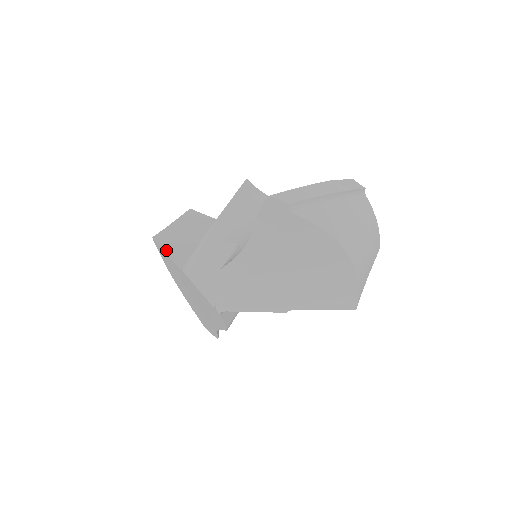
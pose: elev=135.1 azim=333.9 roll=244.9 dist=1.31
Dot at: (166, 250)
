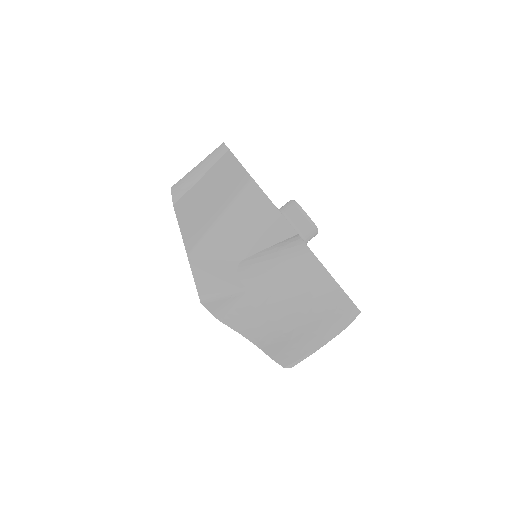
Dot at: (182, 227)
